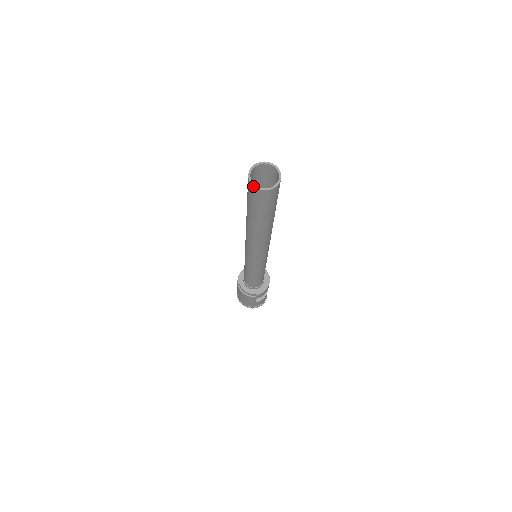
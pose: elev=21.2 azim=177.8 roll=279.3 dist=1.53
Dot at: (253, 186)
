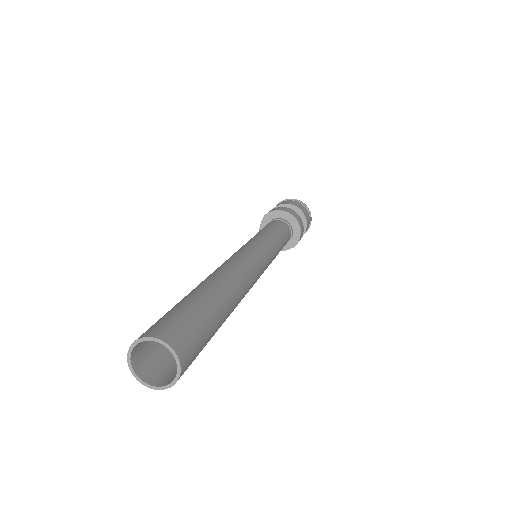
Dot at: (151, 388)
